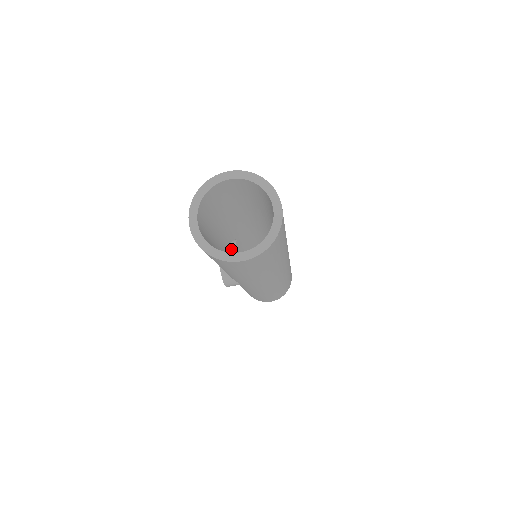
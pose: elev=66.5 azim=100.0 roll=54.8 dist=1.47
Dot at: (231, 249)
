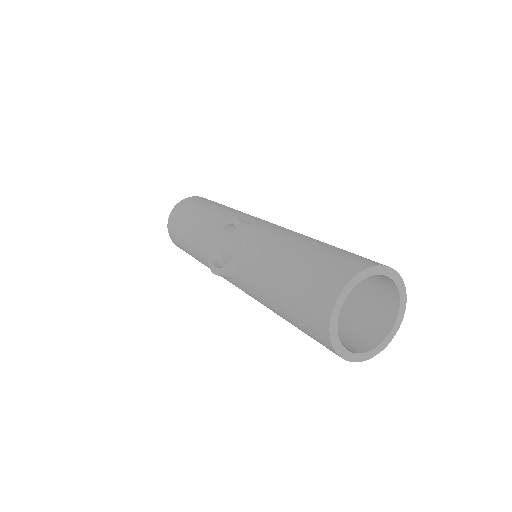
Dot at: (231, 229)
